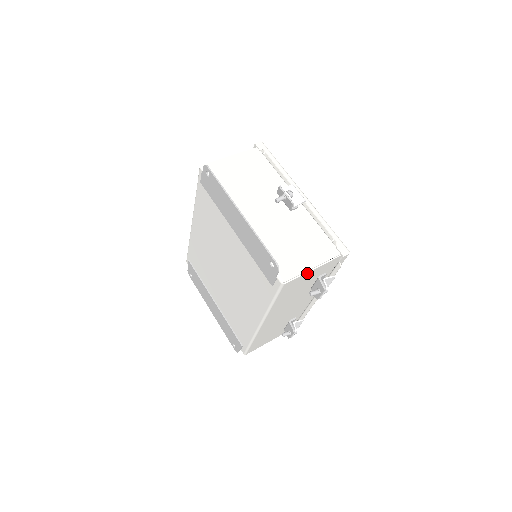
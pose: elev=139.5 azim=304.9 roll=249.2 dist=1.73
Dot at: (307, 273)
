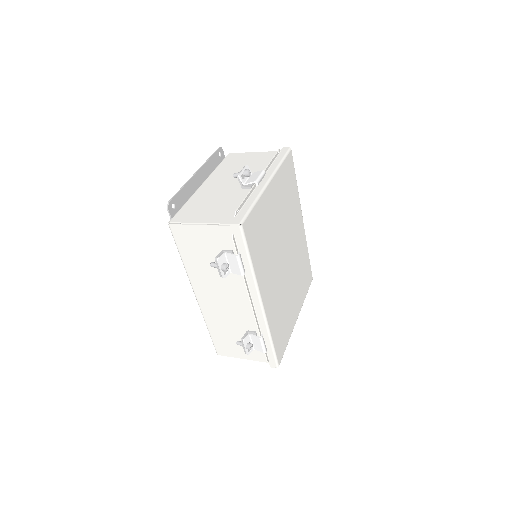
Dot at: (195, 227)
